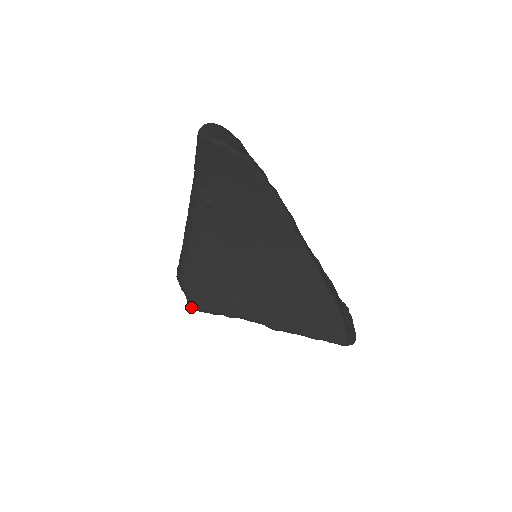
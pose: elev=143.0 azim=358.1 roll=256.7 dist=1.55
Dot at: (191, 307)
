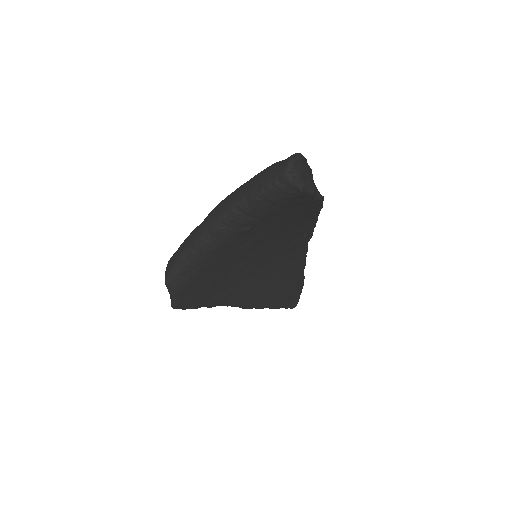
Dot at: (176, 308)
